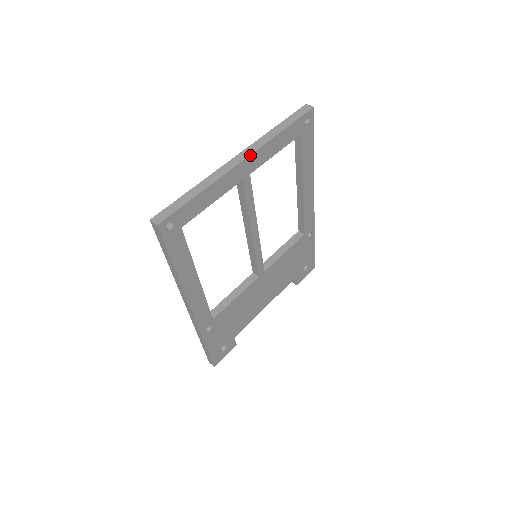
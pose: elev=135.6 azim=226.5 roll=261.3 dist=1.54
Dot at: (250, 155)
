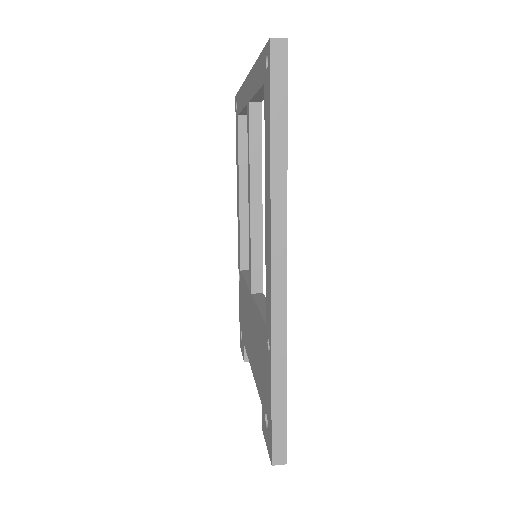
Dot at: occluded
